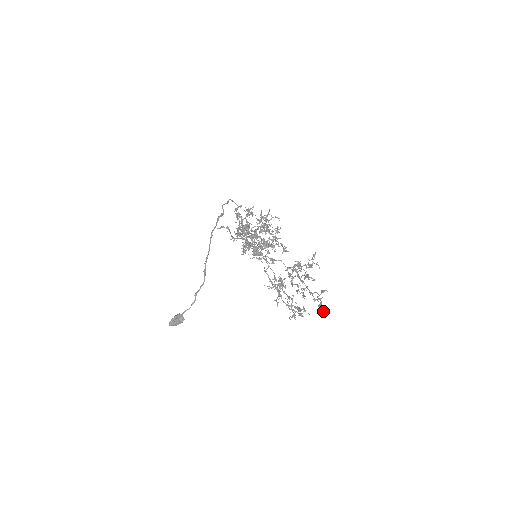
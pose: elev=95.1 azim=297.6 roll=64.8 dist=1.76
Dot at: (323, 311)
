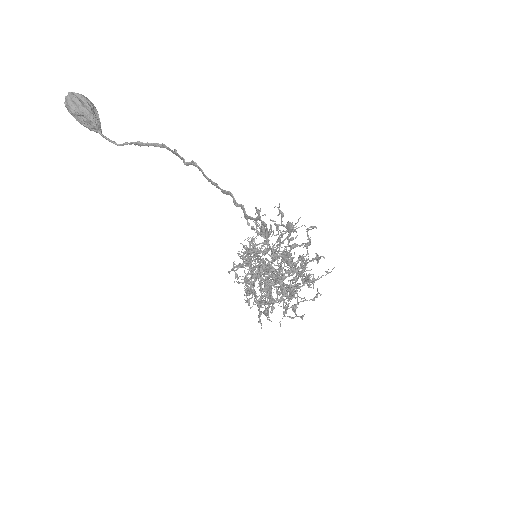
Dot at: occluded
